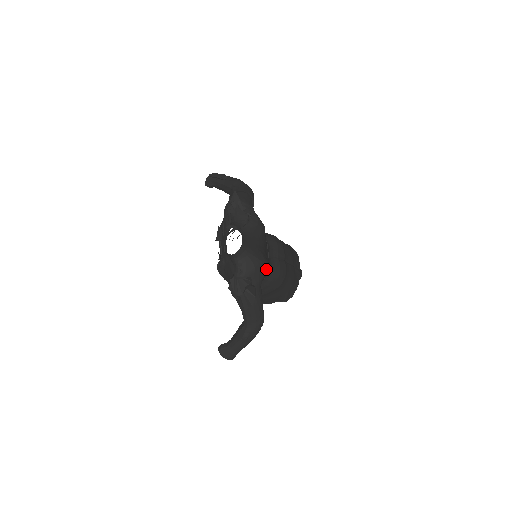
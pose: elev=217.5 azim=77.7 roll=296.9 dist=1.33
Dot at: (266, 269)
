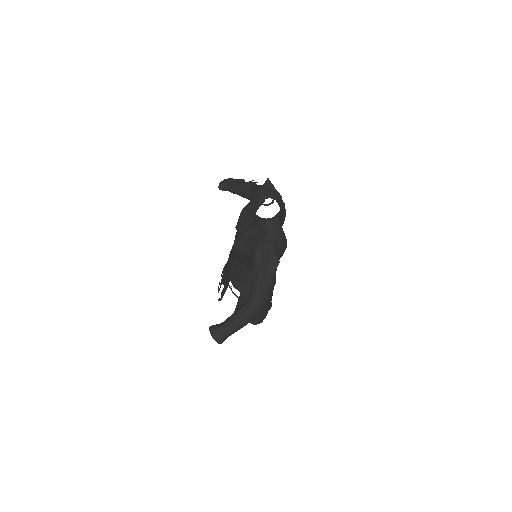
Dot at: (285, 248)
